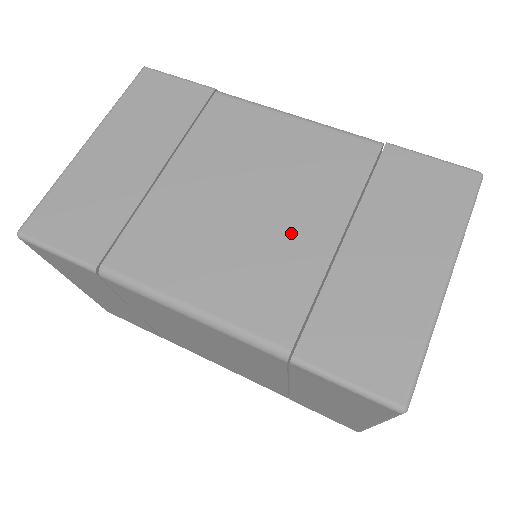
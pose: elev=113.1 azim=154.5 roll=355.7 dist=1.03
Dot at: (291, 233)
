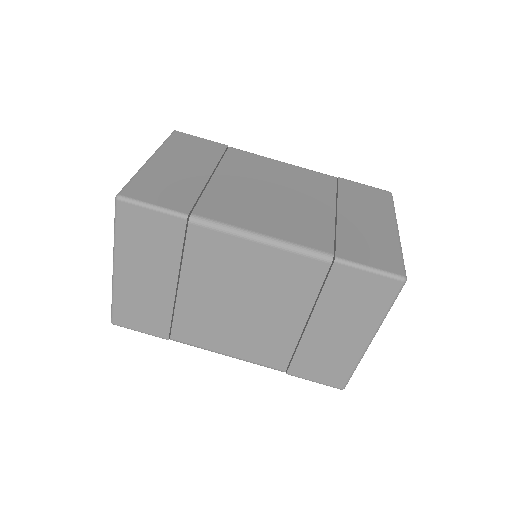
Dot at: (307, 207)
